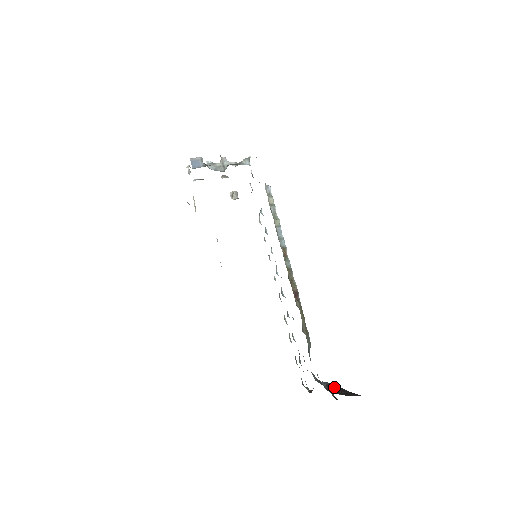
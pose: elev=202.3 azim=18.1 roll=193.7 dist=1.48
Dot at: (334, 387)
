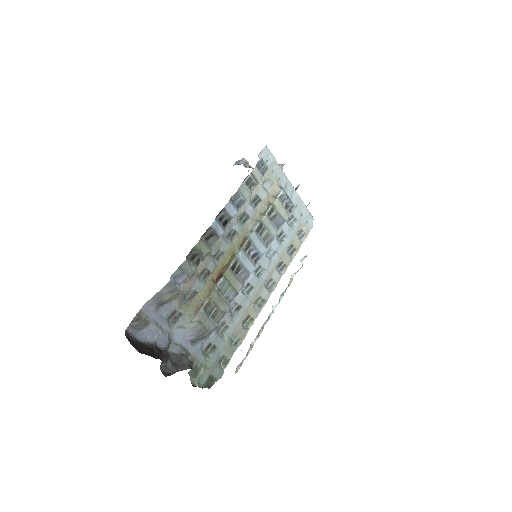
Dot at: (155, 350)
